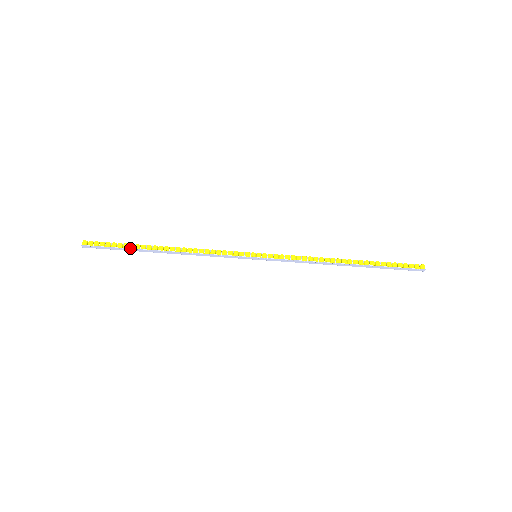
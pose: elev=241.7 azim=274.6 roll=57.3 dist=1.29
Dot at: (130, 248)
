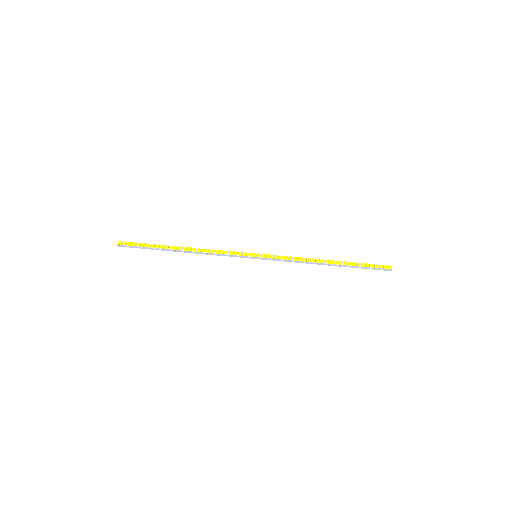
Dot at: (156, 248)
